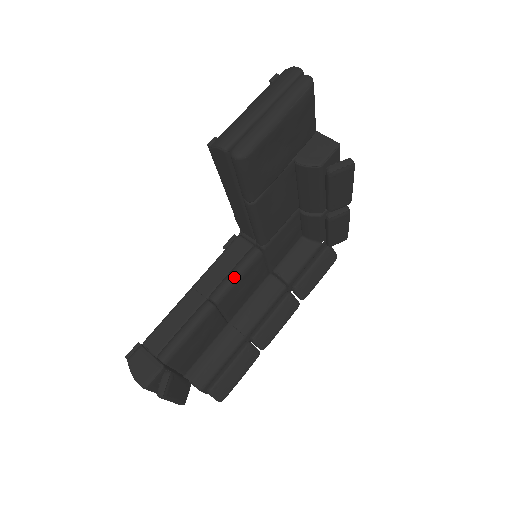
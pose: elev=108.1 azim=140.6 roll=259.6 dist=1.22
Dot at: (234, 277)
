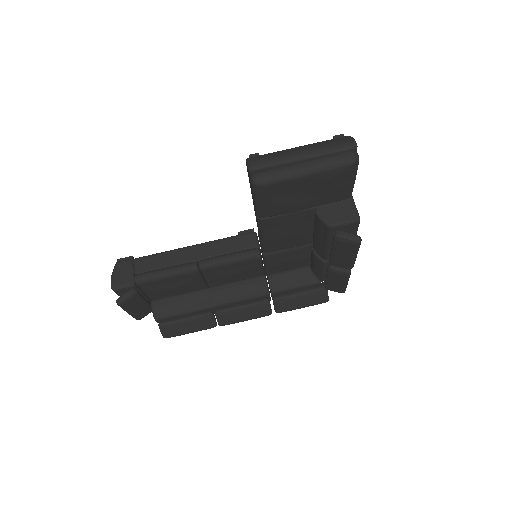
Dot at: (226, 260)
